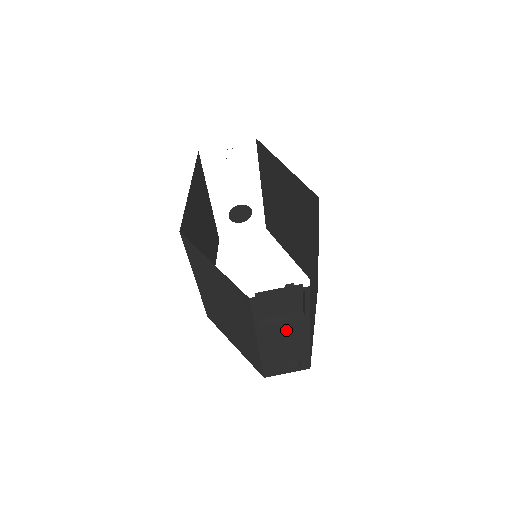
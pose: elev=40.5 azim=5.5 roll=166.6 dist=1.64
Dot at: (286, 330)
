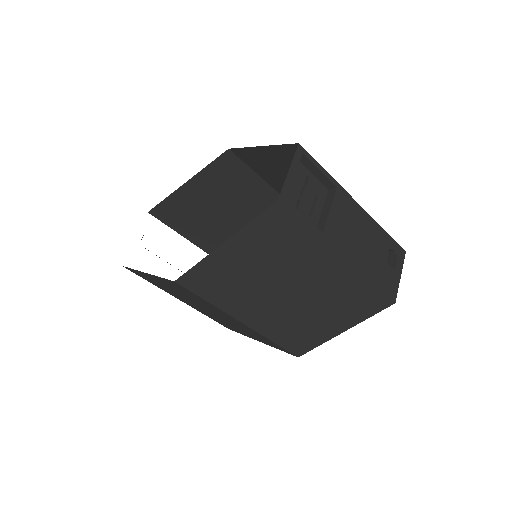
Dot at: (342, 218)
